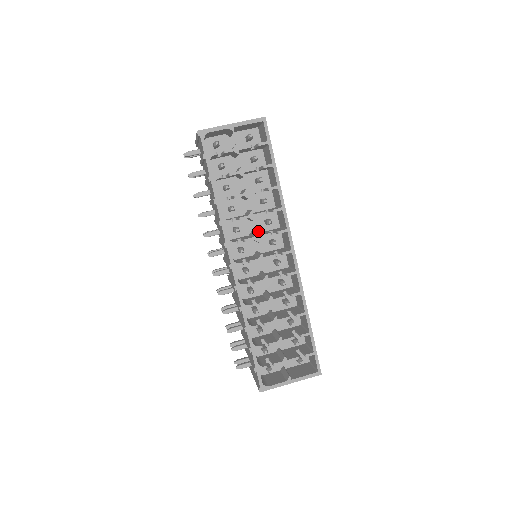
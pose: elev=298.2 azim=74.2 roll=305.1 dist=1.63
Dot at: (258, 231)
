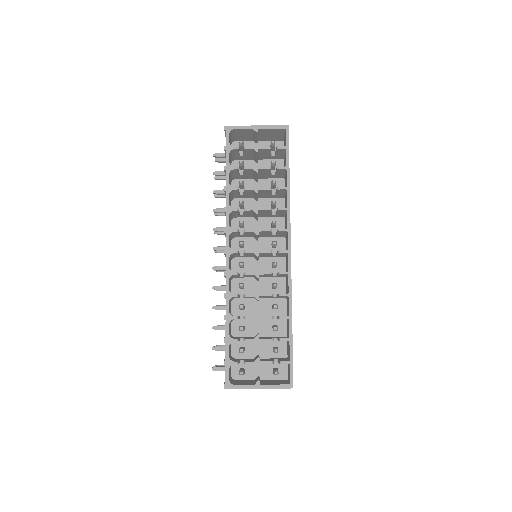
Dot at: occluded
